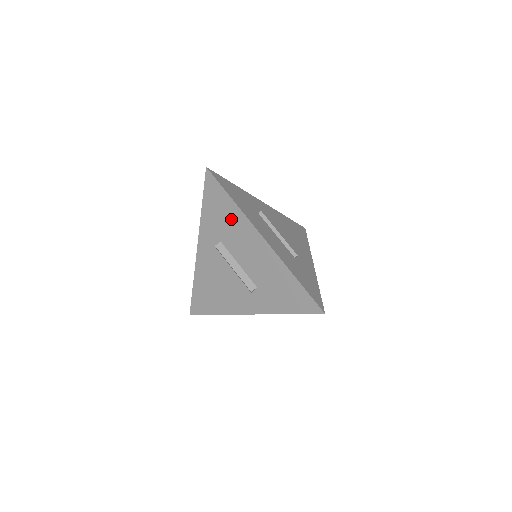
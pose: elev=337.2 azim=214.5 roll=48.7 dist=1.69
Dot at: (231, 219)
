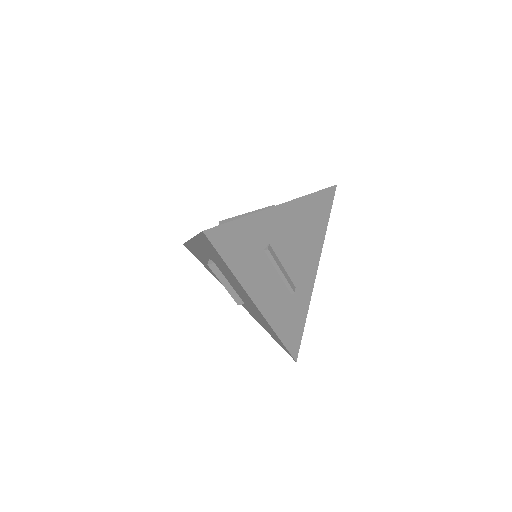
Dot at: (226, 270)
